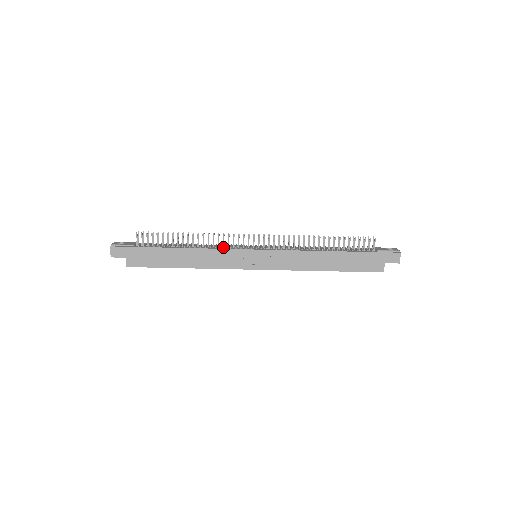
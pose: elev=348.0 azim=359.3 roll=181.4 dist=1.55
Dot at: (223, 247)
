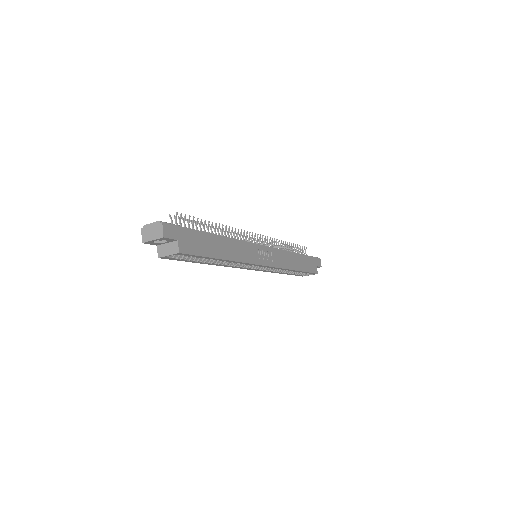
Dot at: occluded
